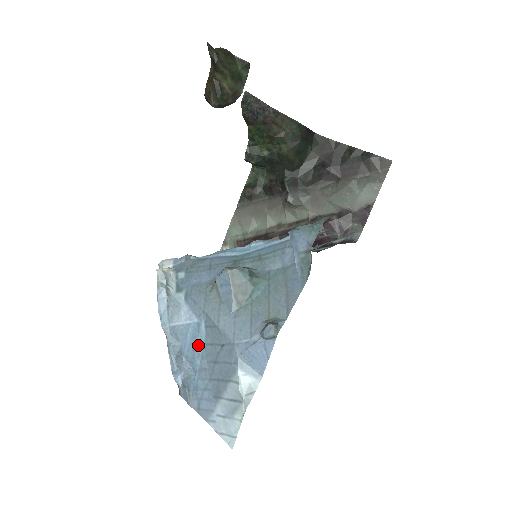
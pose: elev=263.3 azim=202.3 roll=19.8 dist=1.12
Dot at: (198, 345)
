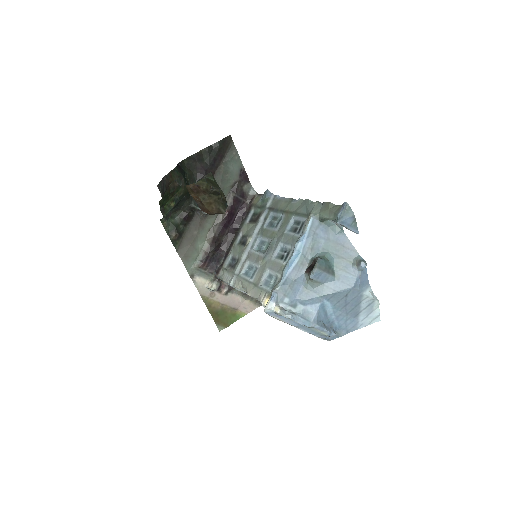
Dot at: (328, 312)
